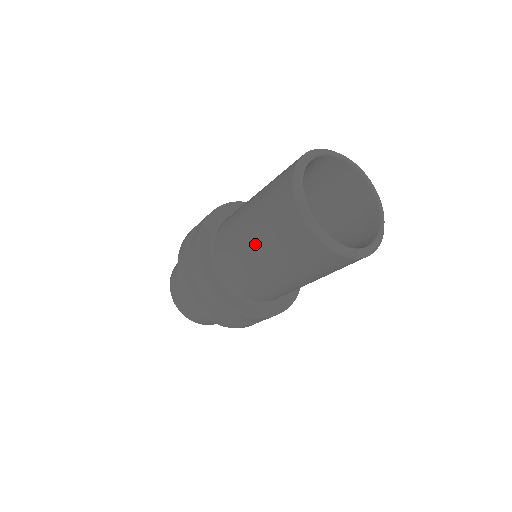
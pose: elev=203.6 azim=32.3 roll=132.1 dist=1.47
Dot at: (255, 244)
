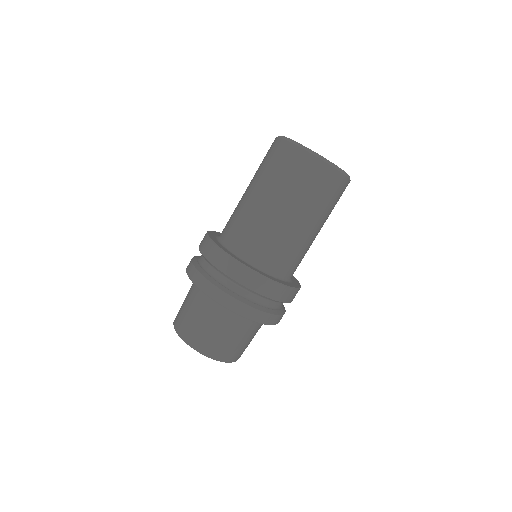
Dot at: (251, 189)
